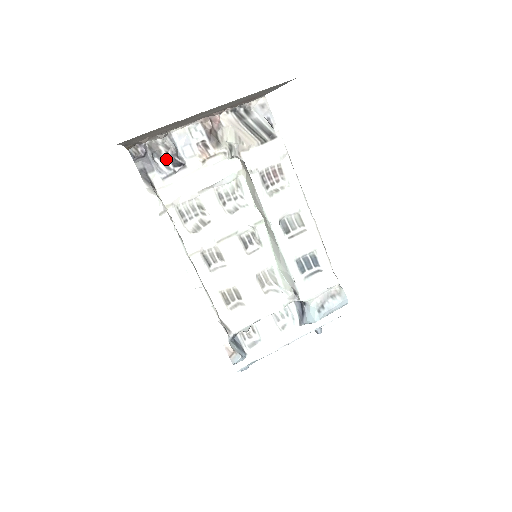
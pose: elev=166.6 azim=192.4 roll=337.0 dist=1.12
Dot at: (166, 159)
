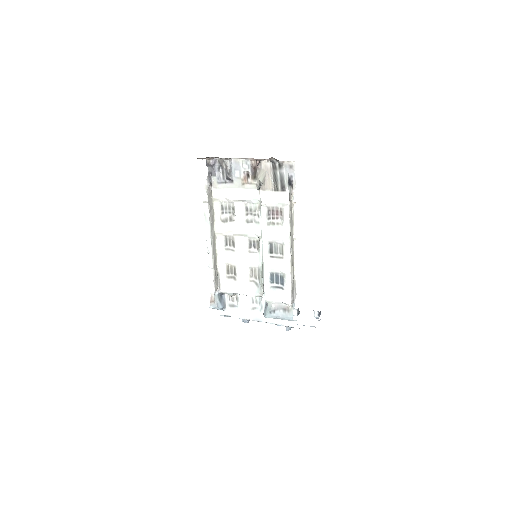
Dot at: (225, 173)
